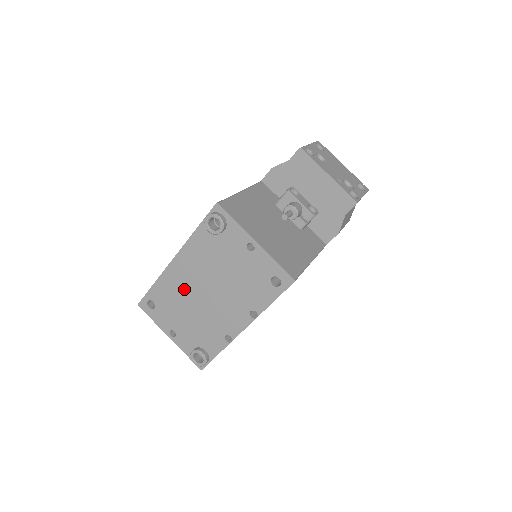
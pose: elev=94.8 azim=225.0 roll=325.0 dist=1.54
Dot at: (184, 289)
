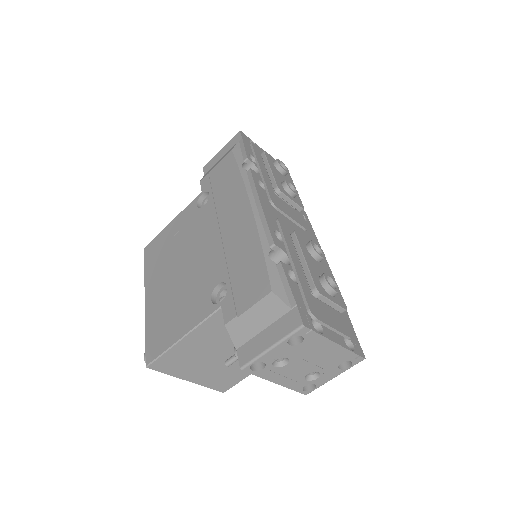
Dot at: occluded
